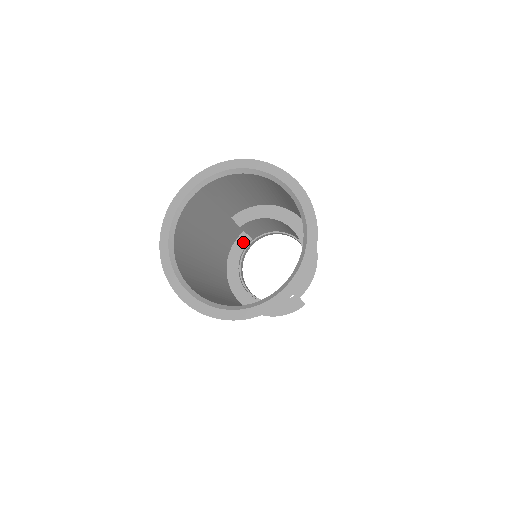
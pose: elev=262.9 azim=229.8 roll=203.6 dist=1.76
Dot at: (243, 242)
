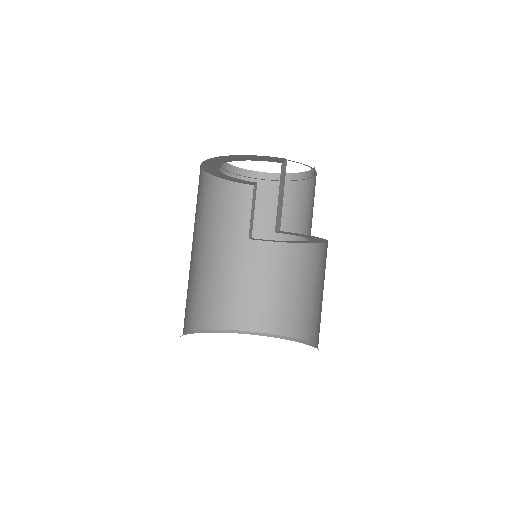
Dot at: (269, 160)
